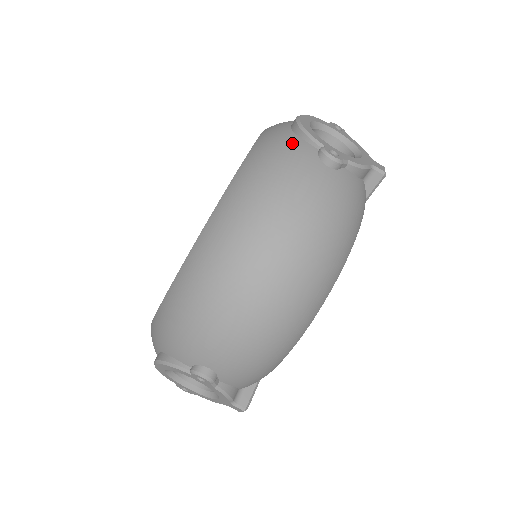
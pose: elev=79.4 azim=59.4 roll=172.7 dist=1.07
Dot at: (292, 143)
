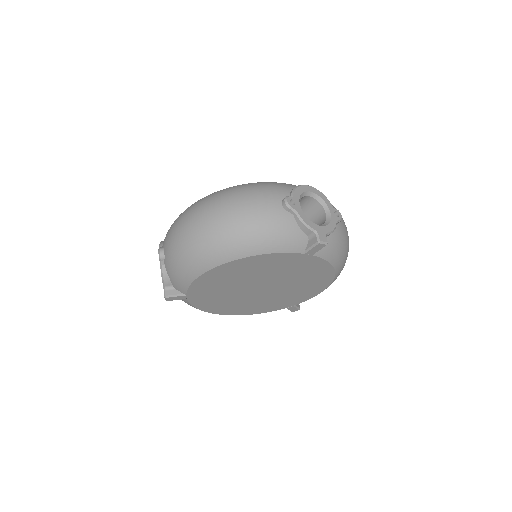
Dot at: (284, 187)
